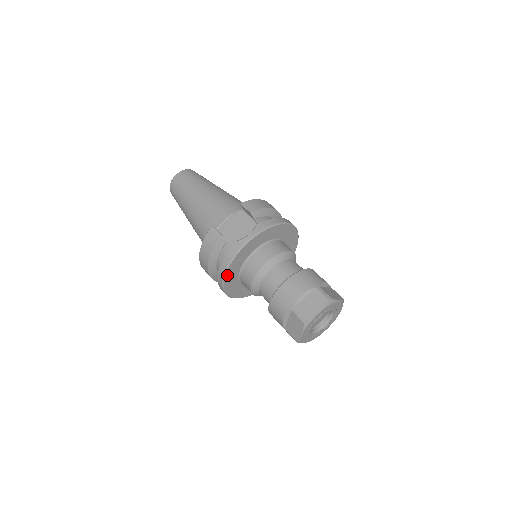
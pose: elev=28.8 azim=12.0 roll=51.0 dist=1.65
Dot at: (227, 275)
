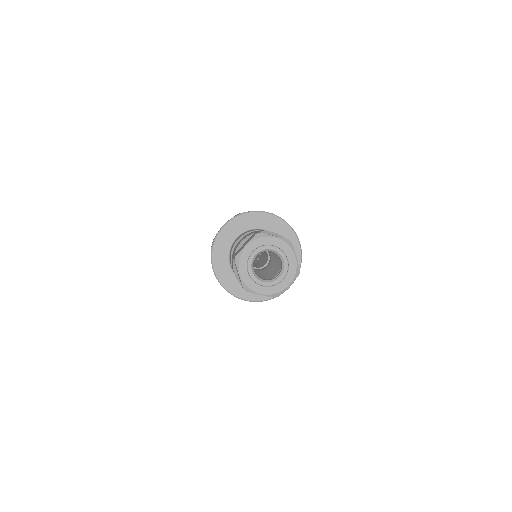
Dot at: (215, 266)
